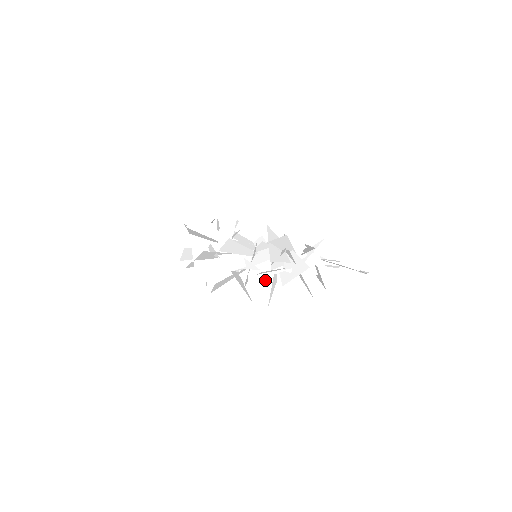
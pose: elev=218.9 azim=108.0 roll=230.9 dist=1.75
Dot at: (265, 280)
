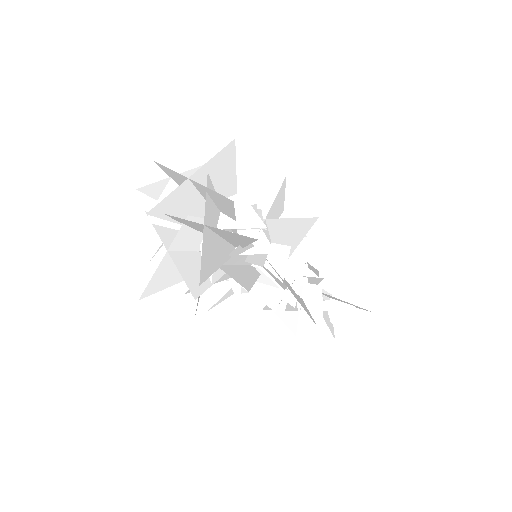
Dot at: occluded
